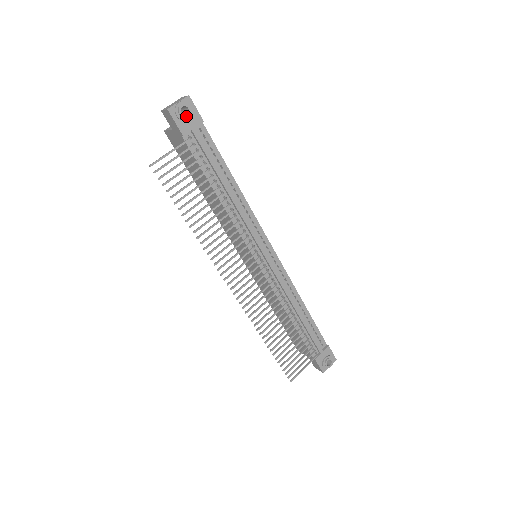
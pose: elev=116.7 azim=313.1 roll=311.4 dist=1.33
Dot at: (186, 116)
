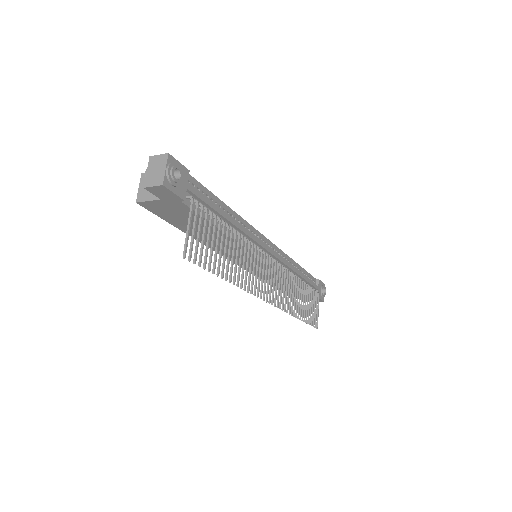
Dot at: (180, 179)
